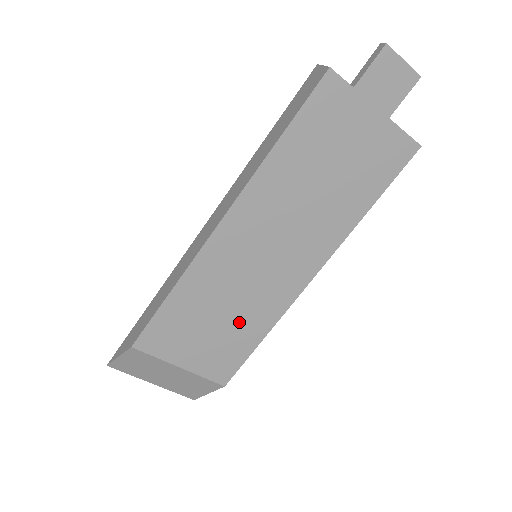
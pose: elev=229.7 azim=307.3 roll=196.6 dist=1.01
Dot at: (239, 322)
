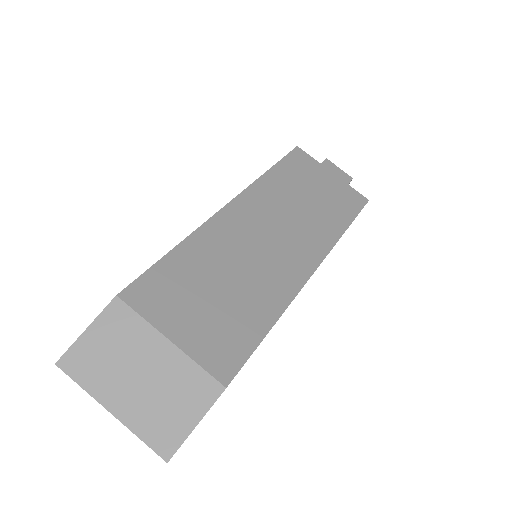
Dot at: (245, 298)
